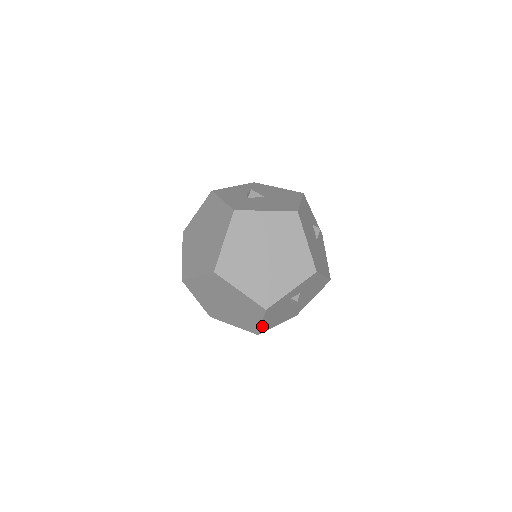
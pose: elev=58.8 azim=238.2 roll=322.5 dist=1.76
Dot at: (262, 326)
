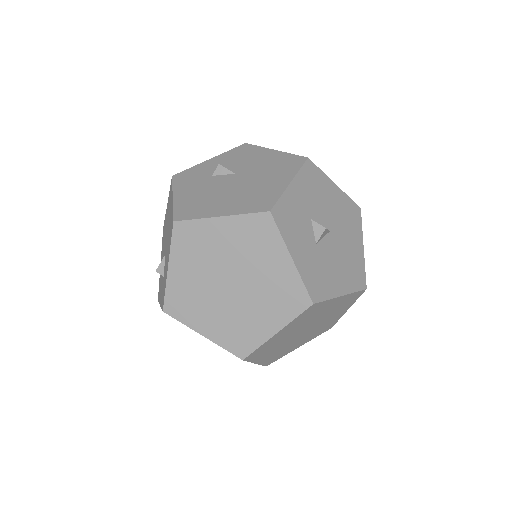
Dot at: occluded
